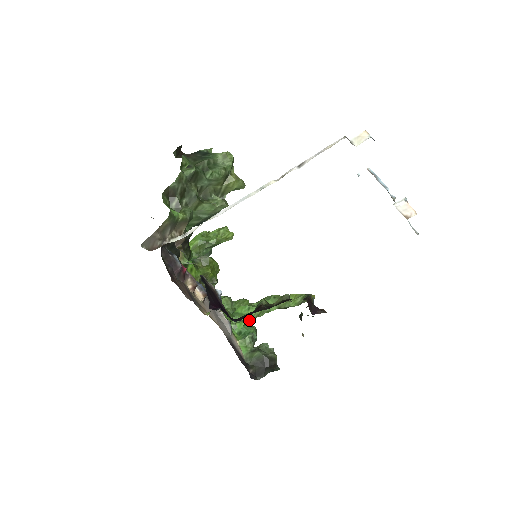
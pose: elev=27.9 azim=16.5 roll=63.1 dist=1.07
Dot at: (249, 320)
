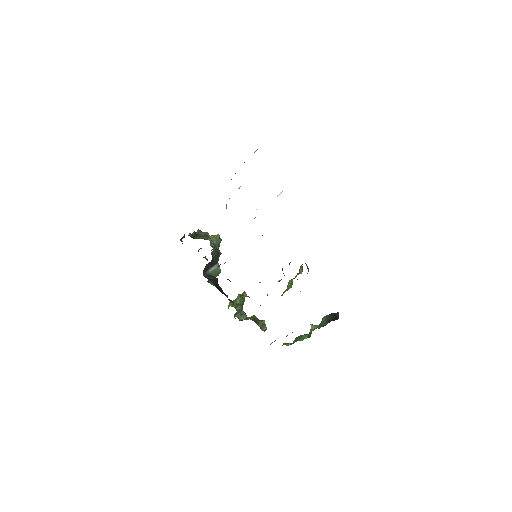
Dot at: occluded
